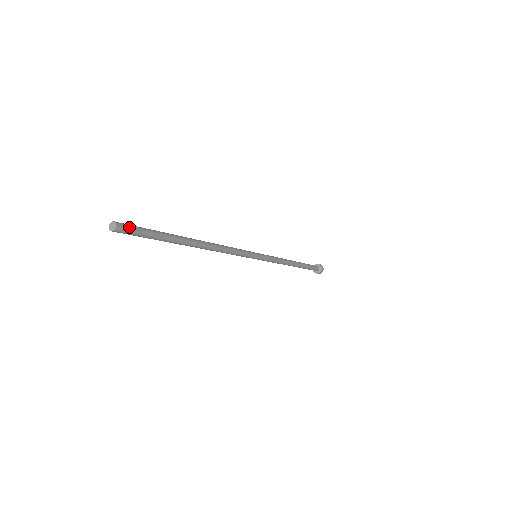
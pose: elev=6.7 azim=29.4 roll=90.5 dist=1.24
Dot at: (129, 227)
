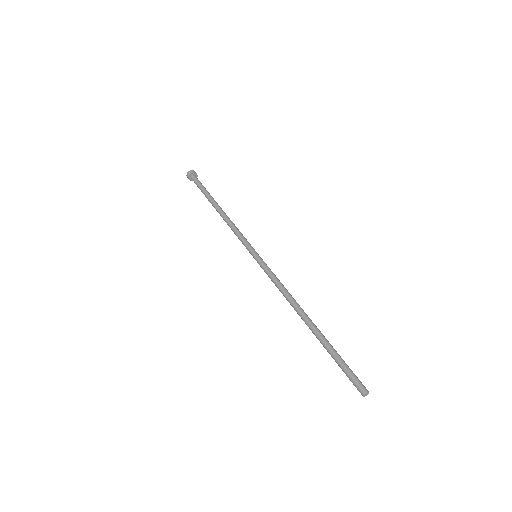
Dot at: (359, 382)
